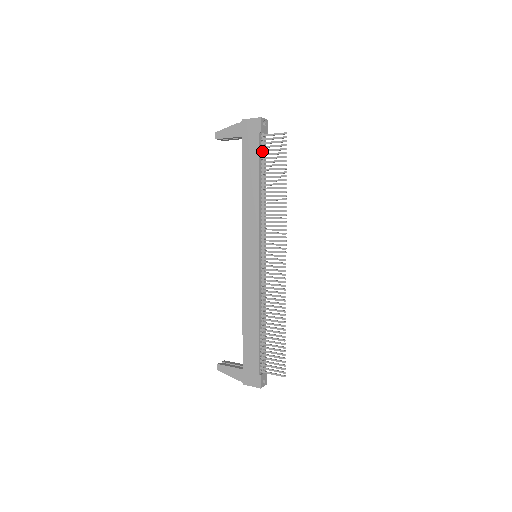
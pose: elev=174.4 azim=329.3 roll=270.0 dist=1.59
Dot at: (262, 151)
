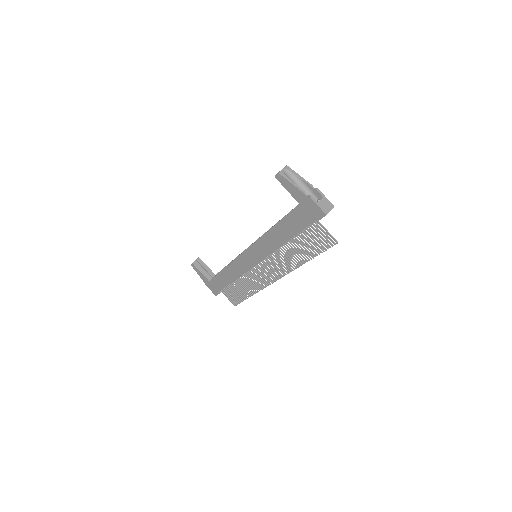
Dot at: occluded
